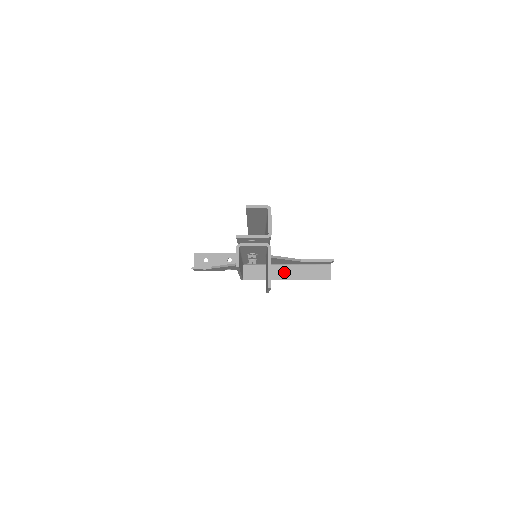
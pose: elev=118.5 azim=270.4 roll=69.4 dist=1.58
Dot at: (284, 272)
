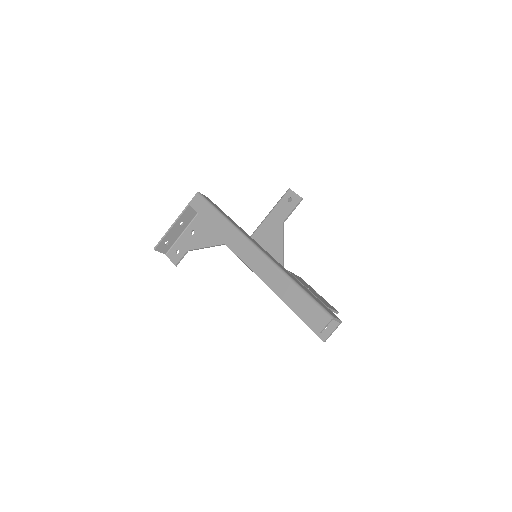
Dot at: occluded
